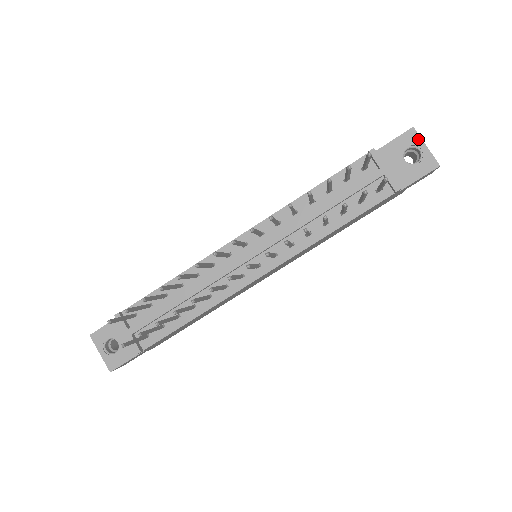
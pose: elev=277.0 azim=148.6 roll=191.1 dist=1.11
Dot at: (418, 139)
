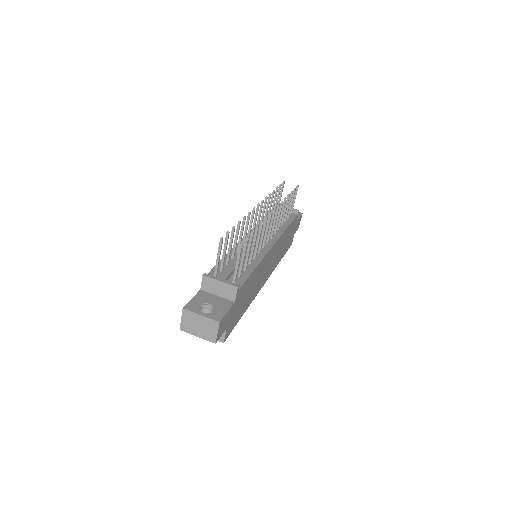
Dot at: occluded
